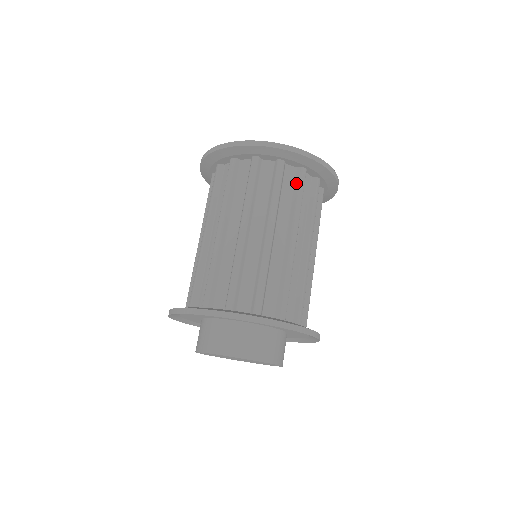
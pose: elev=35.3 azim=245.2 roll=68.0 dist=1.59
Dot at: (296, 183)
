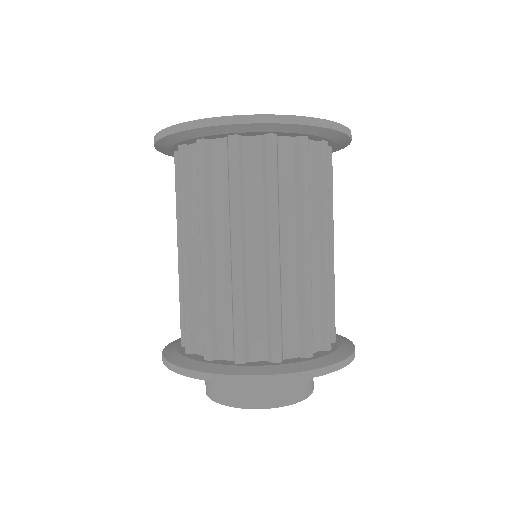
Dot at: (263, 161)
